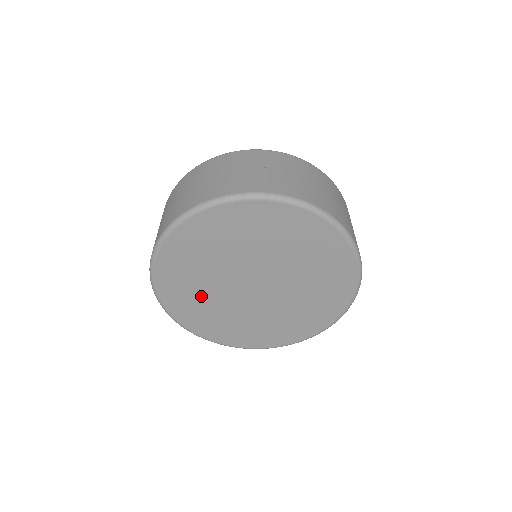
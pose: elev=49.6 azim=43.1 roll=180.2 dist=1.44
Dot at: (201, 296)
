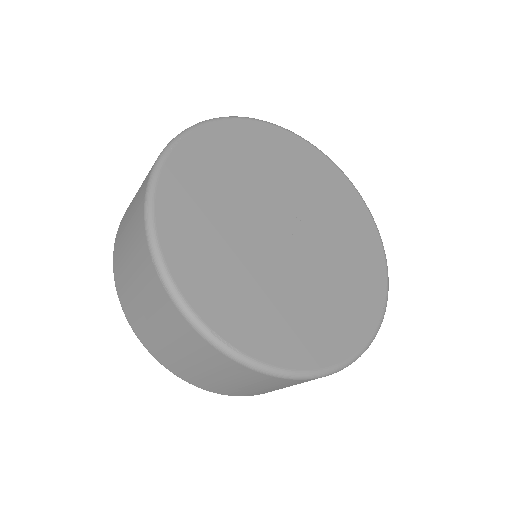
Dot at: (218, 236)
